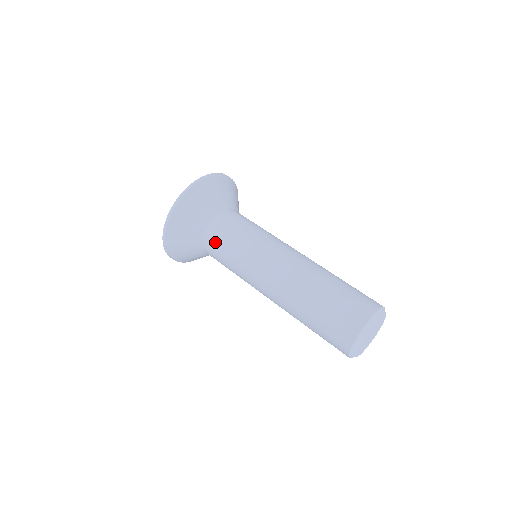
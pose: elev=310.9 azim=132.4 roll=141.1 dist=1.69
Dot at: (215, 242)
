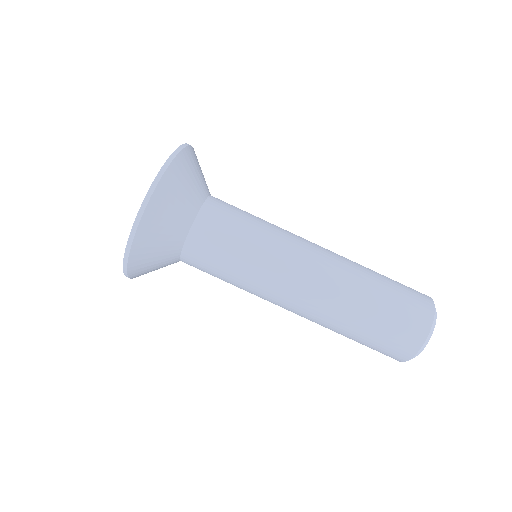
Dot at: (201, 262)
